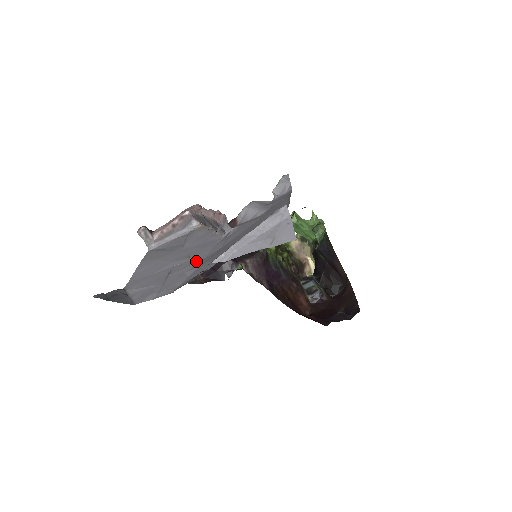
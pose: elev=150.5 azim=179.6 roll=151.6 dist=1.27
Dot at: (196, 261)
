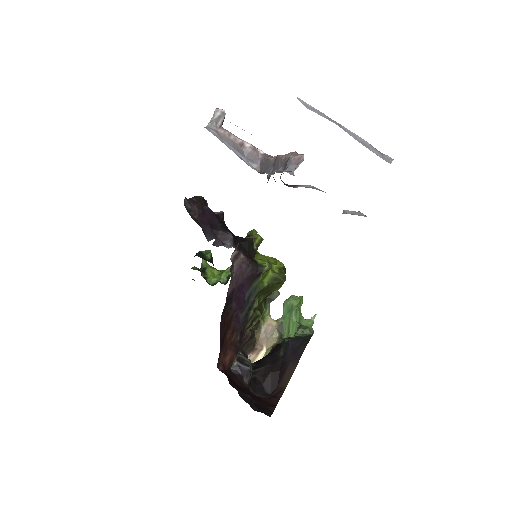
Dot at: occluded
